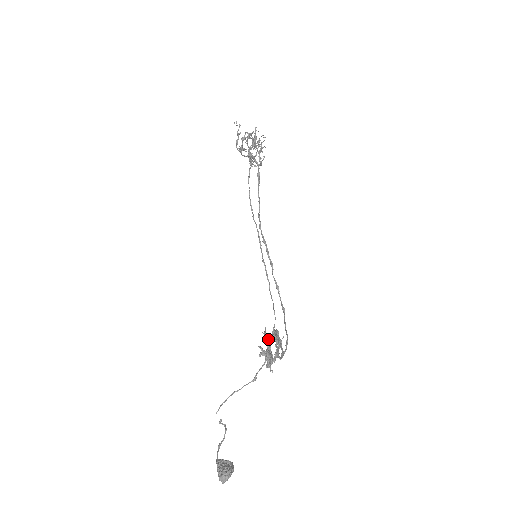
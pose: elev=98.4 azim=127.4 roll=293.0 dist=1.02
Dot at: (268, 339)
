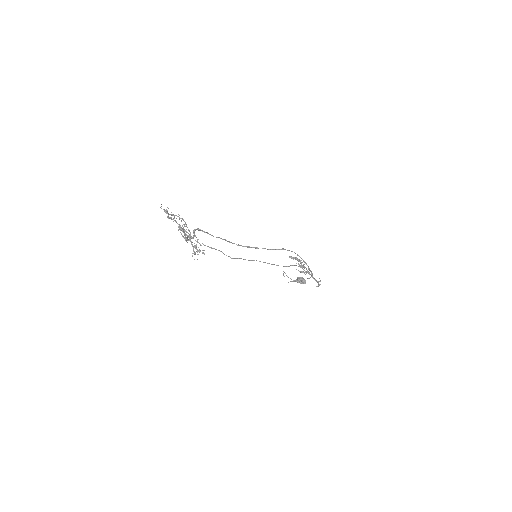
Dot at: (304, 272)
